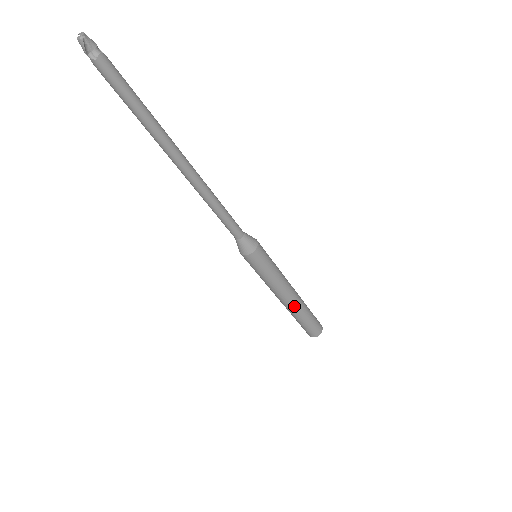
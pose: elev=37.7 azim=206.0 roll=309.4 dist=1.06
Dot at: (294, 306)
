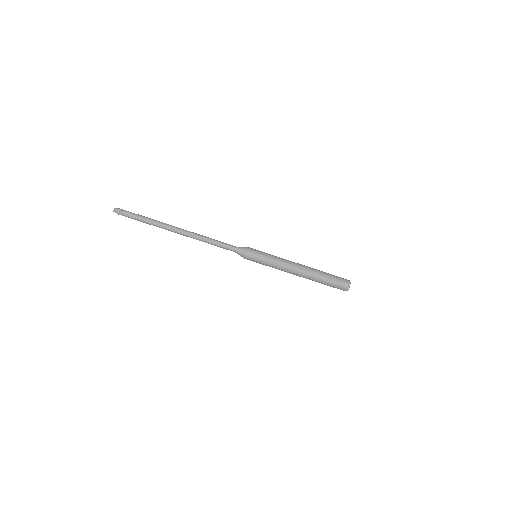
Dot at: (306, 275)
